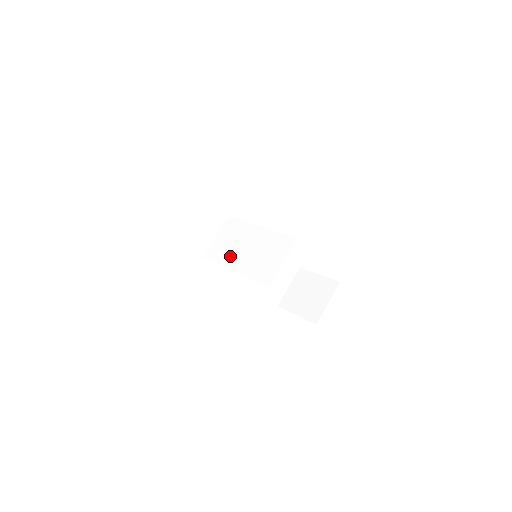
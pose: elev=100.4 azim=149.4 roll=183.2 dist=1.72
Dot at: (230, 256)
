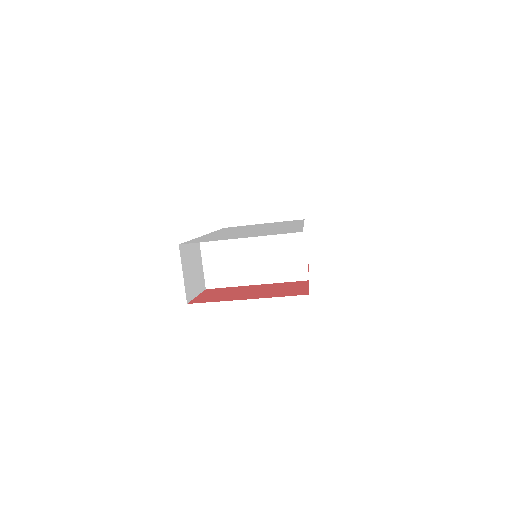
Dot at: (240, 274)
